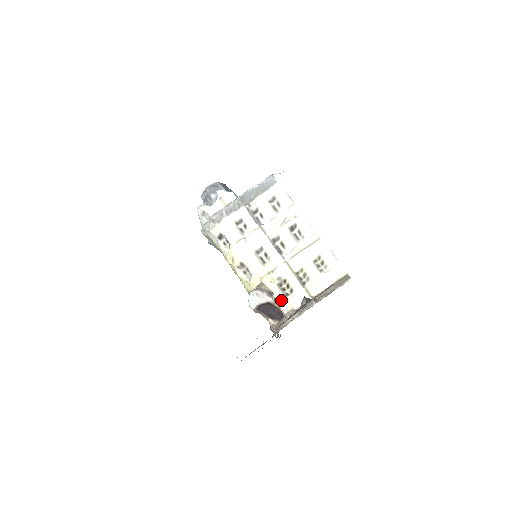
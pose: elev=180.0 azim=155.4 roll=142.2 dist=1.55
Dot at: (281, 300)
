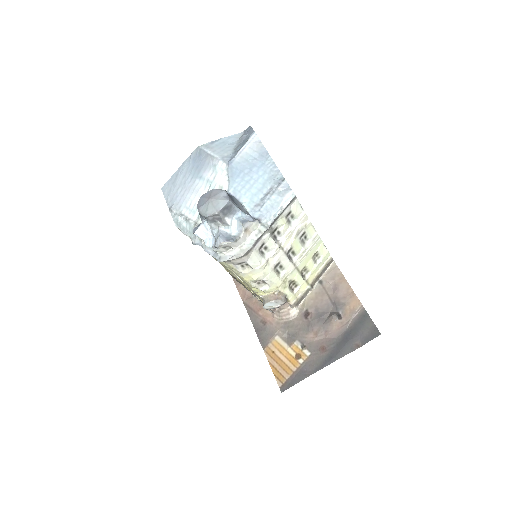
Dot at: (291, 297)
